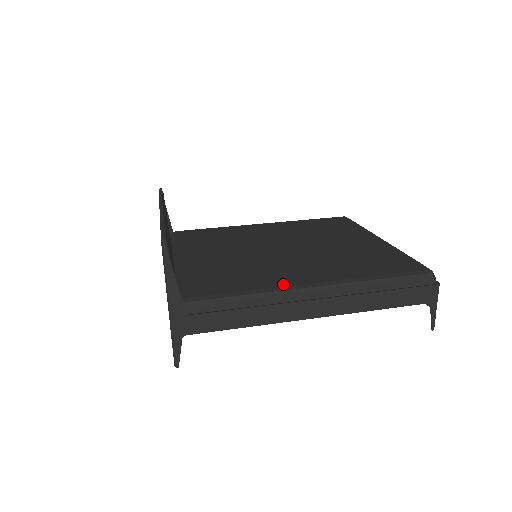
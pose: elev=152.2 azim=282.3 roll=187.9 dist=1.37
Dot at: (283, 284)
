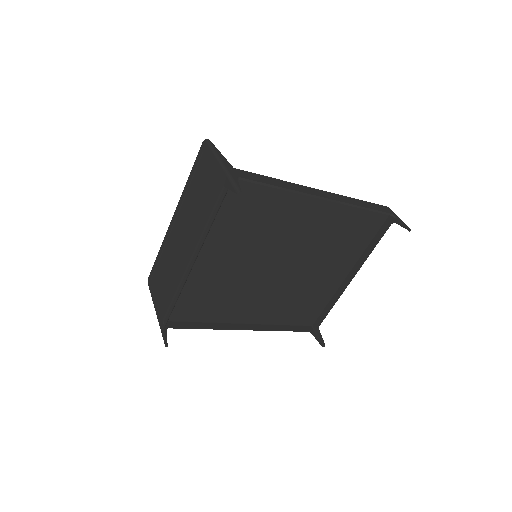
Dot at: occluded
